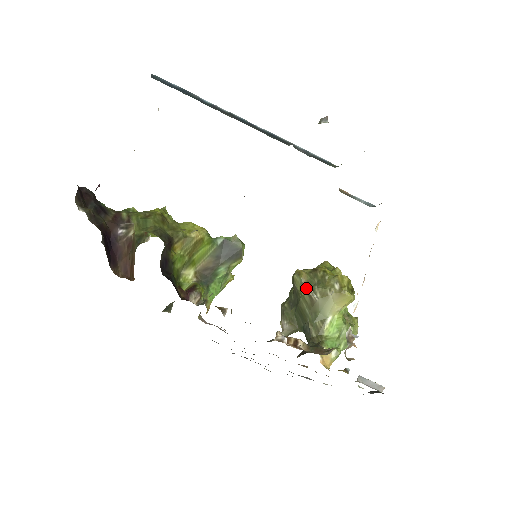
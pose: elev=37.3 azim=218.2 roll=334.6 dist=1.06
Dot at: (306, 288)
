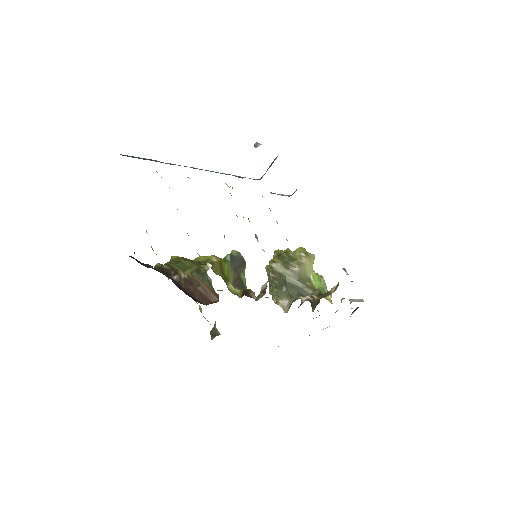
Dot at: (285, 267)
